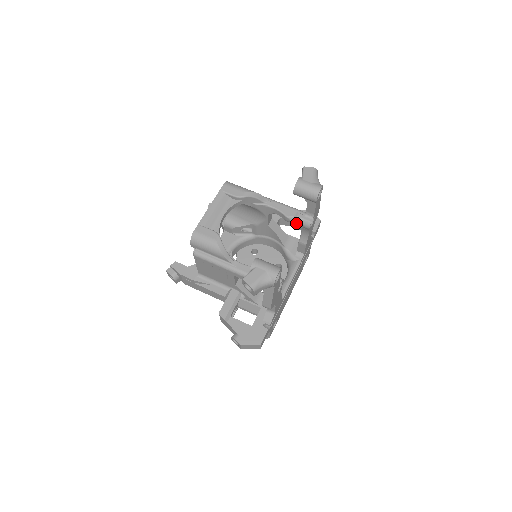
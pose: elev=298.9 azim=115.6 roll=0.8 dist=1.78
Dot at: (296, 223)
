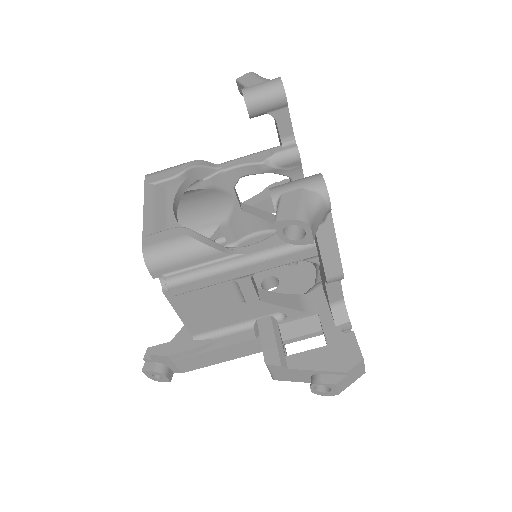
Dot at: (278, 165)
